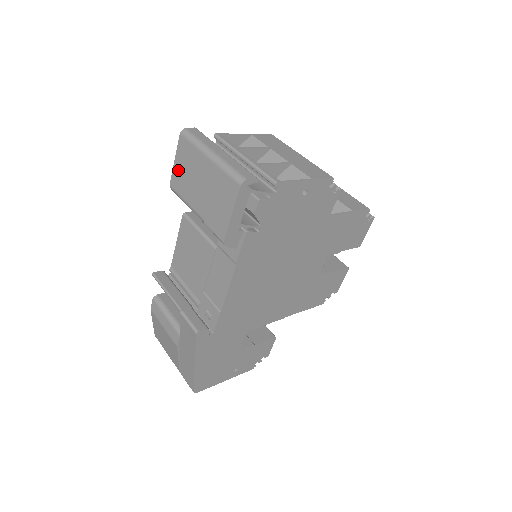
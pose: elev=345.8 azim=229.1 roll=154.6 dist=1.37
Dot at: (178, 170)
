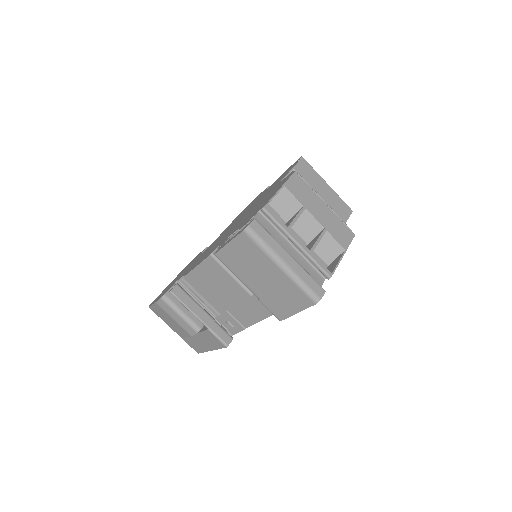
Dot at: (232, 252)
